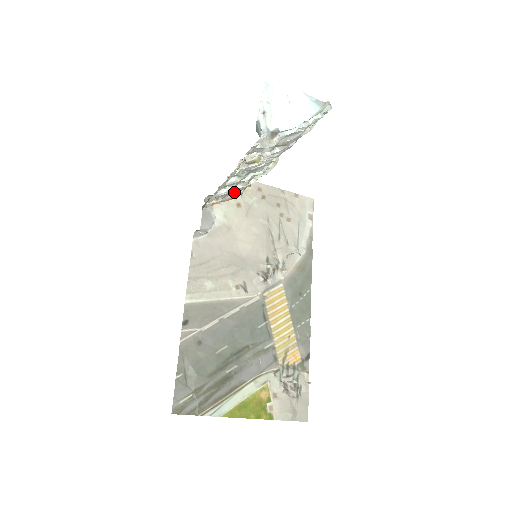
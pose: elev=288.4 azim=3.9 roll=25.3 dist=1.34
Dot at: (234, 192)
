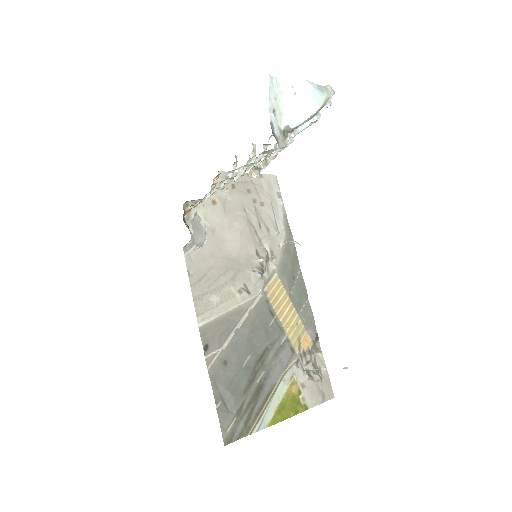
Dot at: occluded
